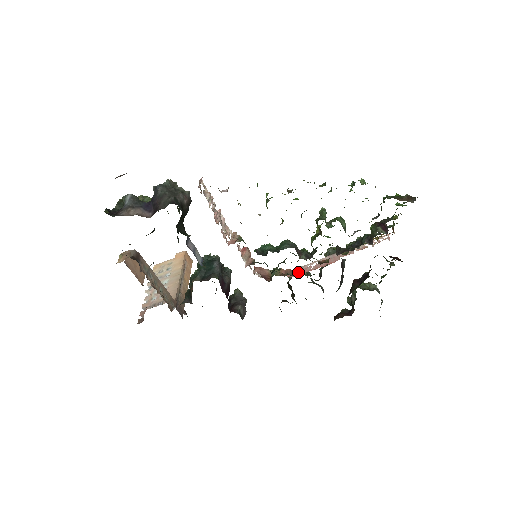
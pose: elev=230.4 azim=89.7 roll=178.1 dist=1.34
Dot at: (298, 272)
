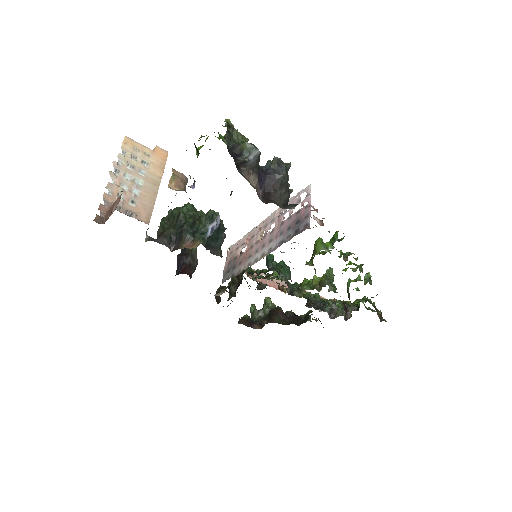
Dot at: occluded
